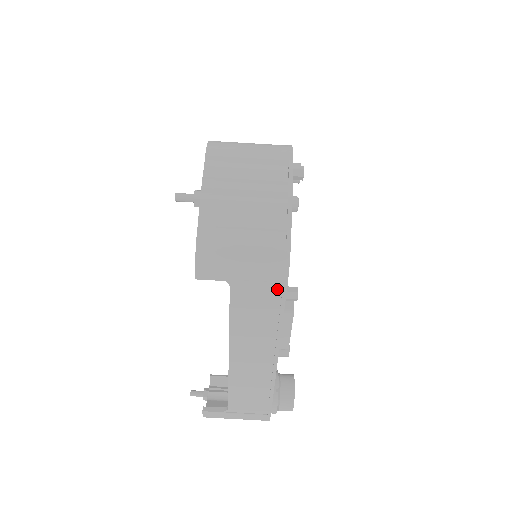
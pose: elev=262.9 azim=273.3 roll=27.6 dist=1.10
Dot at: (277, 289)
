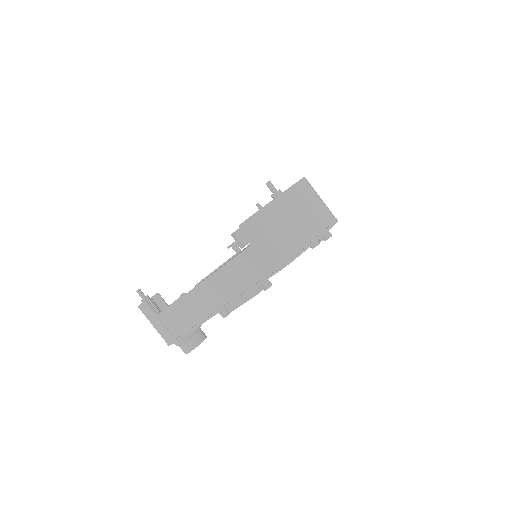
Dot at: (268, 271)
